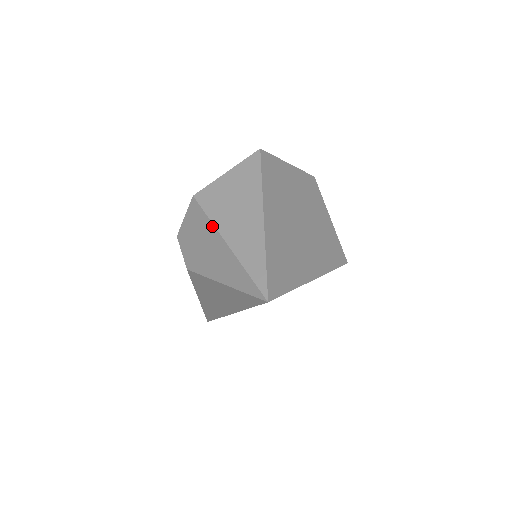
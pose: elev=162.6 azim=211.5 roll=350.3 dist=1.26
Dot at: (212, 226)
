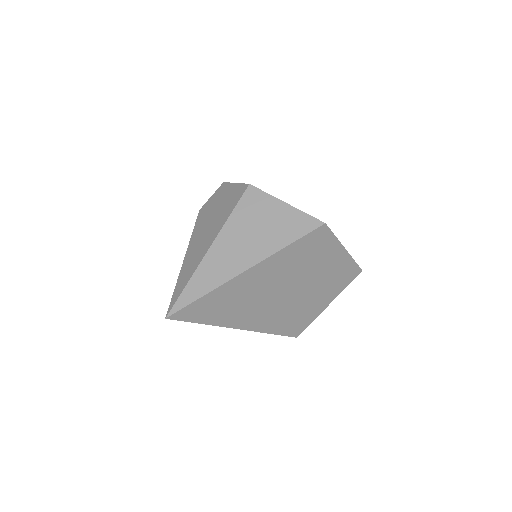
Dot at: (223, 223)
